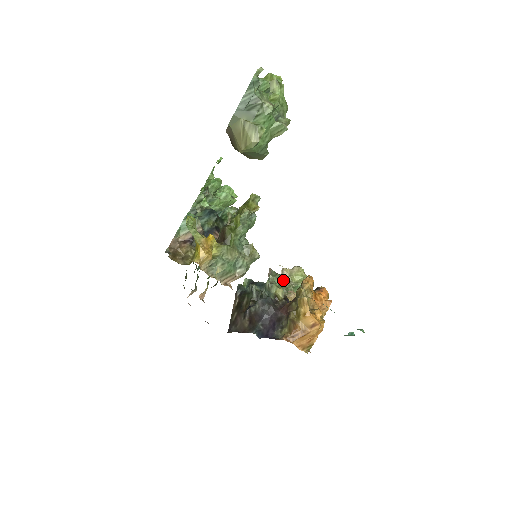
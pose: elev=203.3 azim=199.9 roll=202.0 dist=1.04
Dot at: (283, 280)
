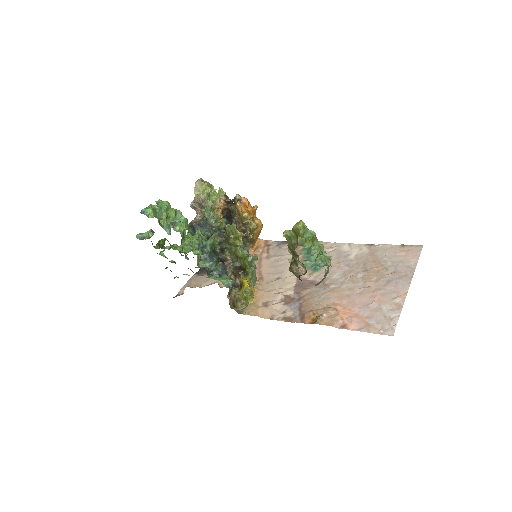
Dot at: (204, 204)
